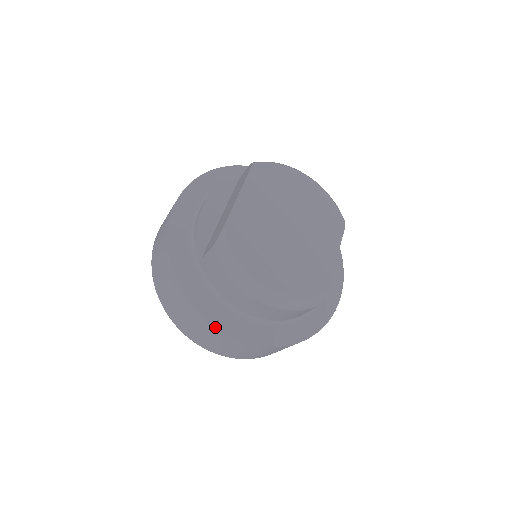
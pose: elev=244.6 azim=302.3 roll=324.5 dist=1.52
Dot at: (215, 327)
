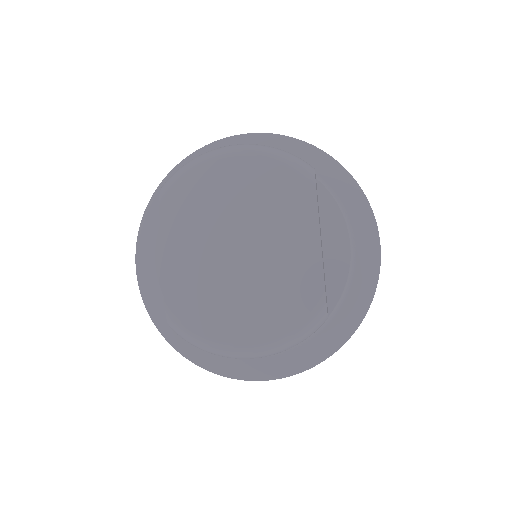
Dot at: occluded
